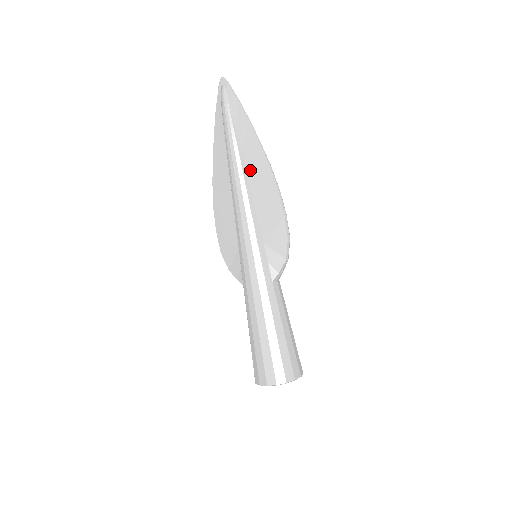
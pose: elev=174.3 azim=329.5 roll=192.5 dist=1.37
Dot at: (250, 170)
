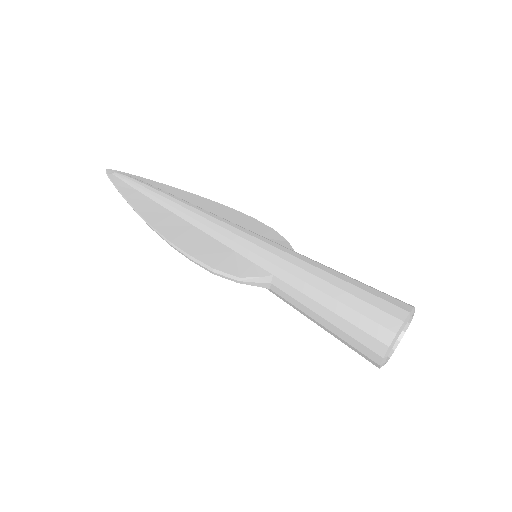
Dot at: (192, 203)
